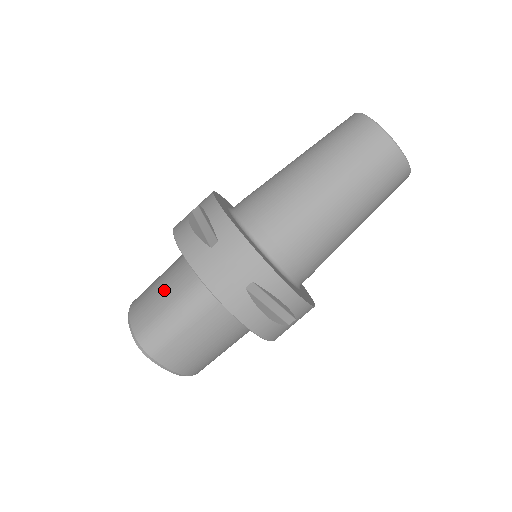
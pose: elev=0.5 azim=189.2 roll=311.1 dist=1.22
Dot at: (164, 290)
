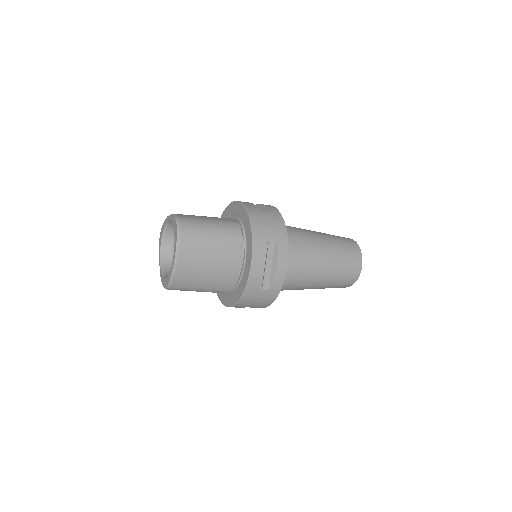
Dot at: (209, 217)
